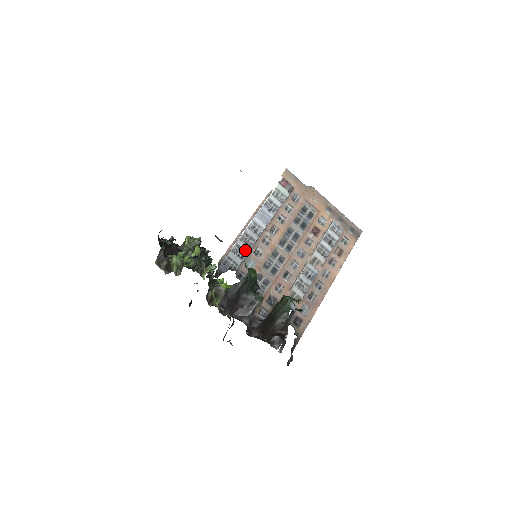
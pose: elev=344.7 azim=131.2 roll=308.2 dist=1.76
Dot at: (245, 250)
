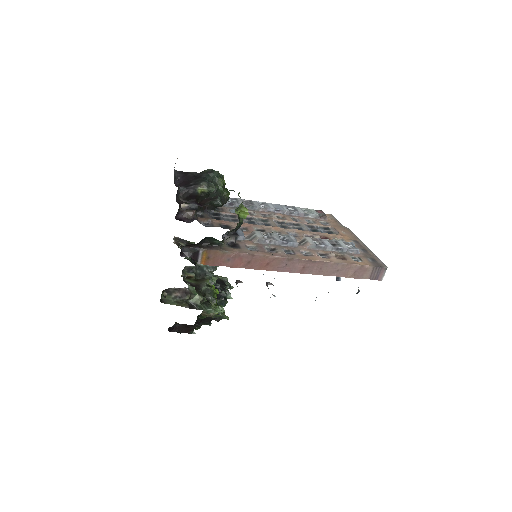
Dot at: (239, 203)
